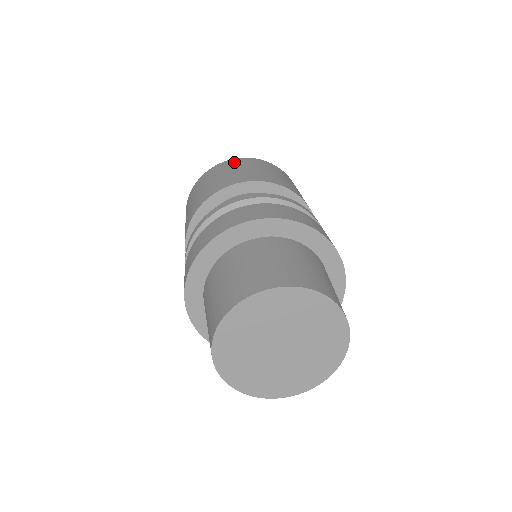
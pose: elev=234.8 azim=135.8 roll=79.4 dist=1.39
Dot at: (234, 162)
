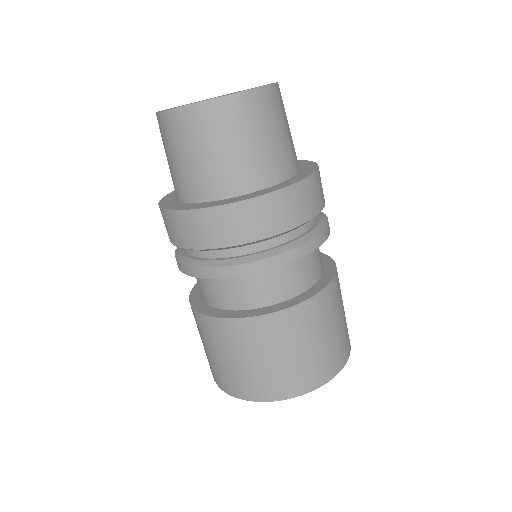
Dot at: occluded
